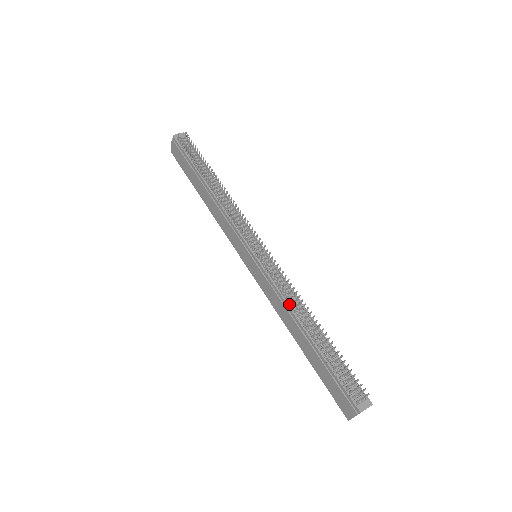
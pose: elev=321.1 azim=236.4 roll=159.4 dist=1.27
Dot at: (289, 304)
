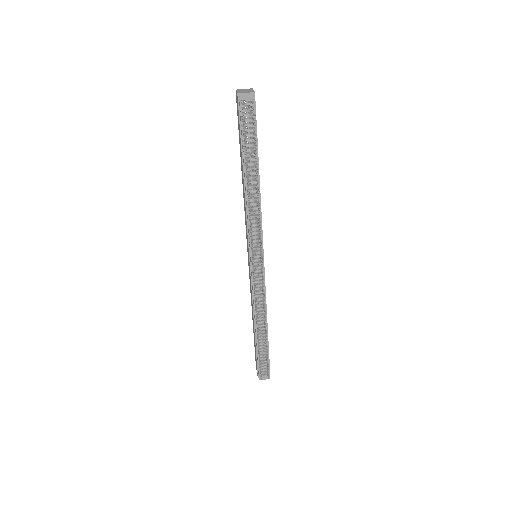
Dot at: occluded
